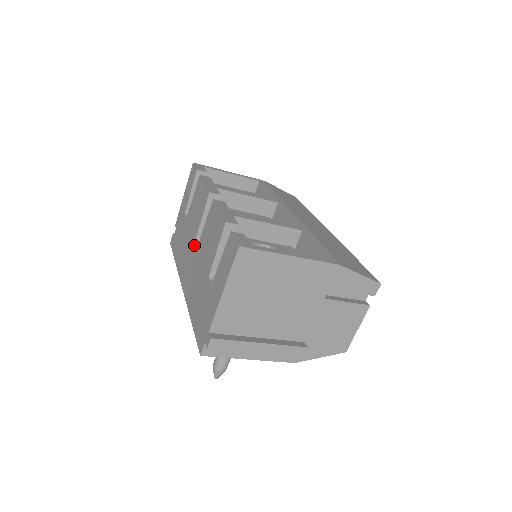
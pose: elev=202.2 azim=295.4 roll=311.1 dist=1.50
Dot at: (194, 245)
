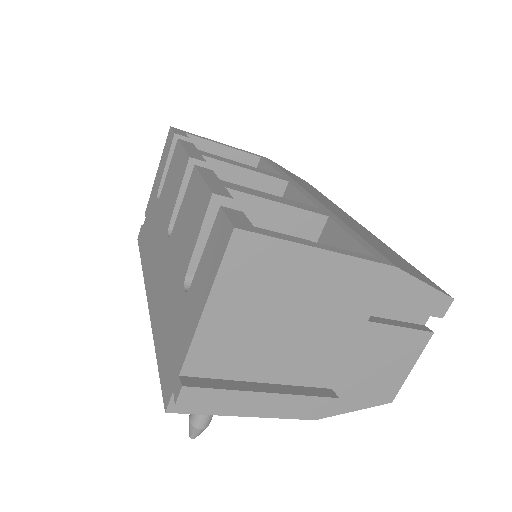
Dot at: (165, 237)
